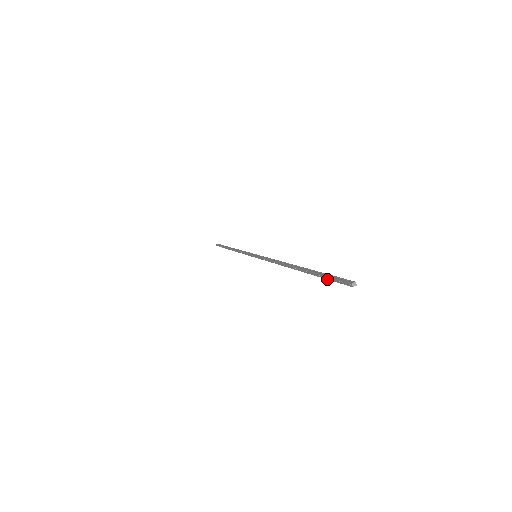
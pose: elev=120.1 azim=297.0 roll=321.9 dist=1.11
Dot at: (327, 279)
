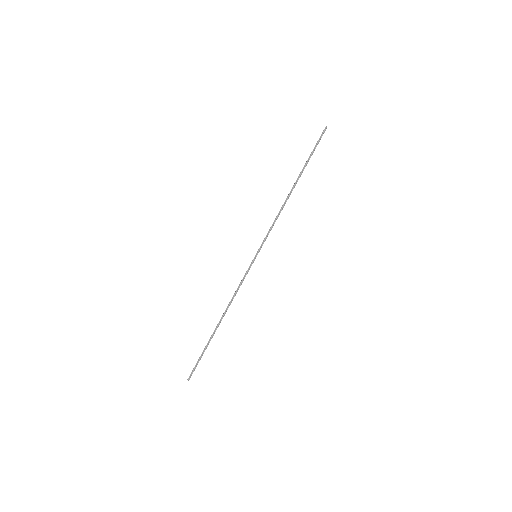
Dot at: (198, 359)
